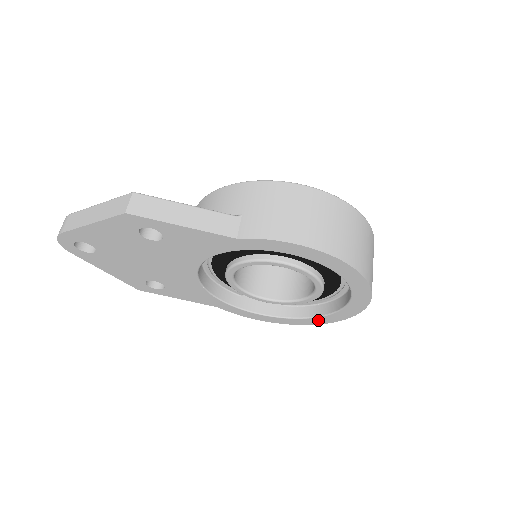
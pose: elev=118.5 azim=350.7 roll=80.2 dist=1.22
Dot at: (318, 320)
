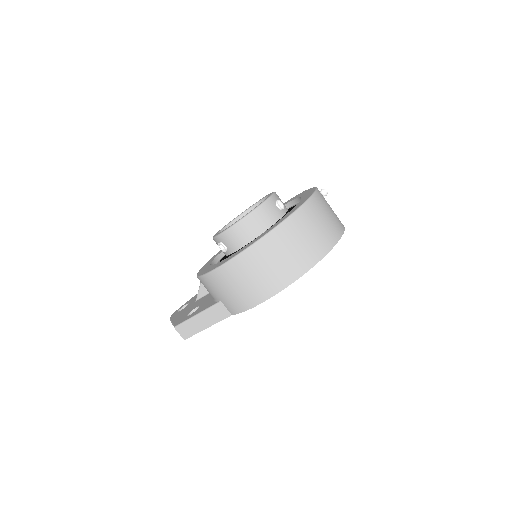
Dot at: occluded
